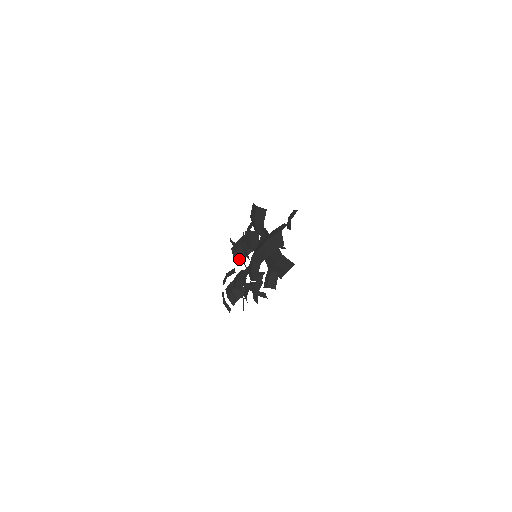
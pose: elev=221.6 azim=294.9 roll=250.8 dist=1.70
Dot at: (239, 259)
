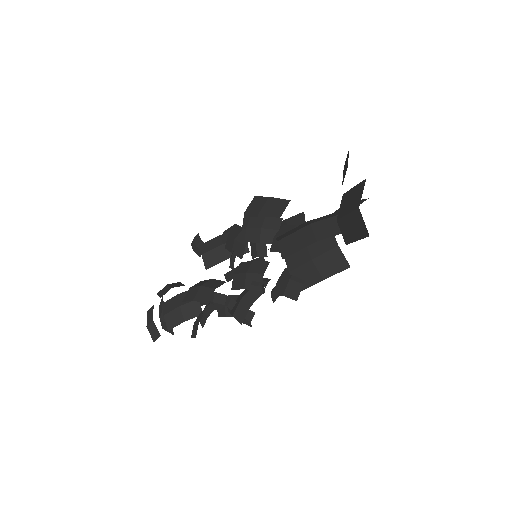
Dot at: (211, 261)
